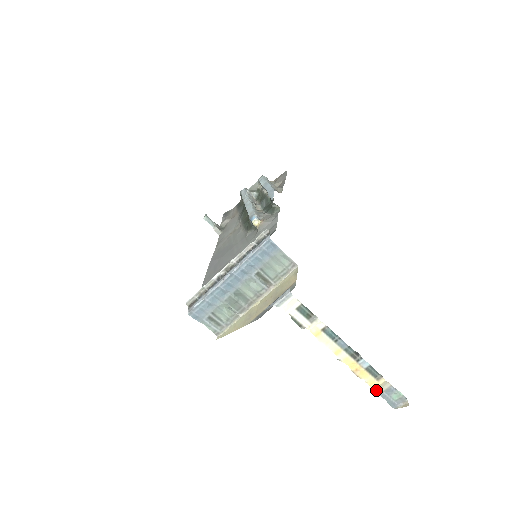
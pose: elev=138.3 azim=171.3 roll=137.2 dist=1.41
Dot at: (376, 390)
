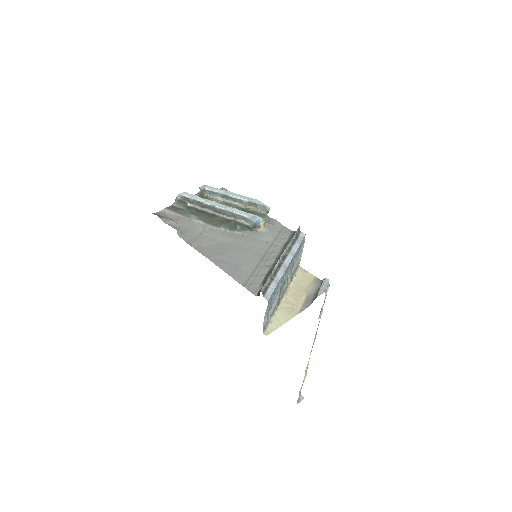
Dot at: occluded
